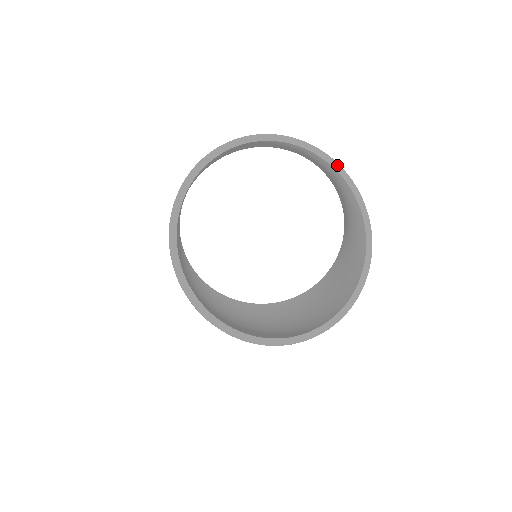
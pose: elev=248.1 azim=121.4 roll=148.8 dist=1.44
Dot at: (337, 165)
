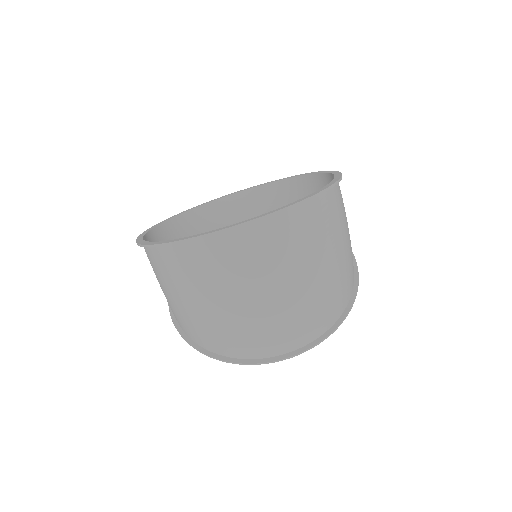
Dot at: (245, 189)
